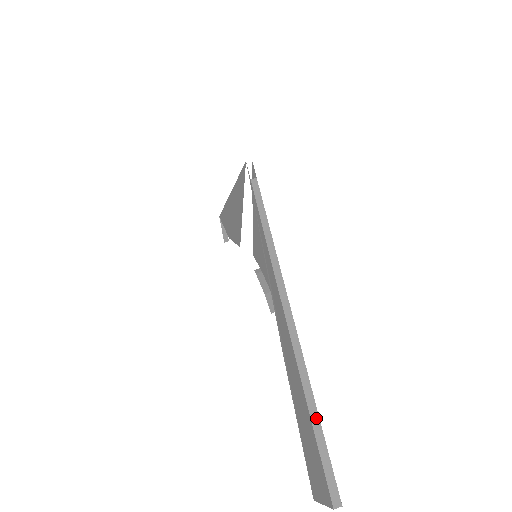
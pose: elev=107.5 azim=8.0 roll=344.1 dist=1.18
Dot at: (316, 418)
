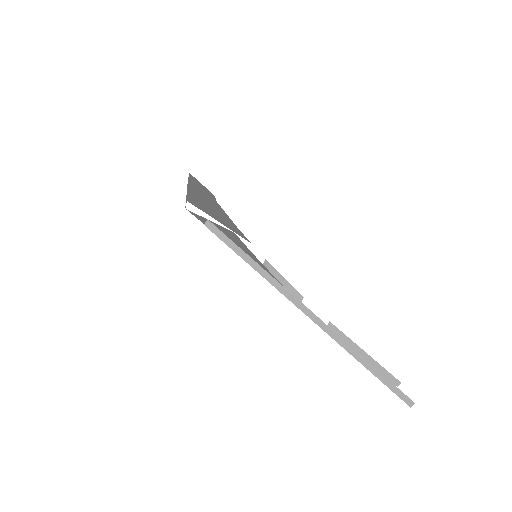
Dot at: (374, 370)
